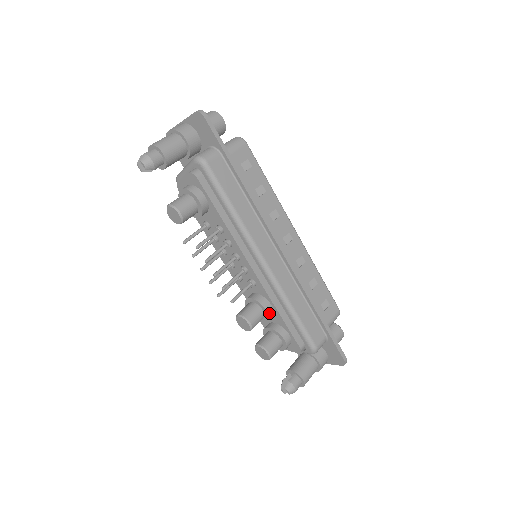
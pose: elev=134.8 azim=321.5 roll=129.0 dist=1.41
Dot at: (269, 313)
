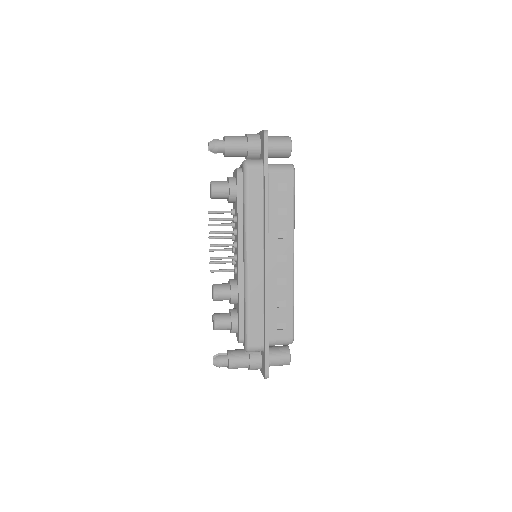
Dot at: (233, 298)
